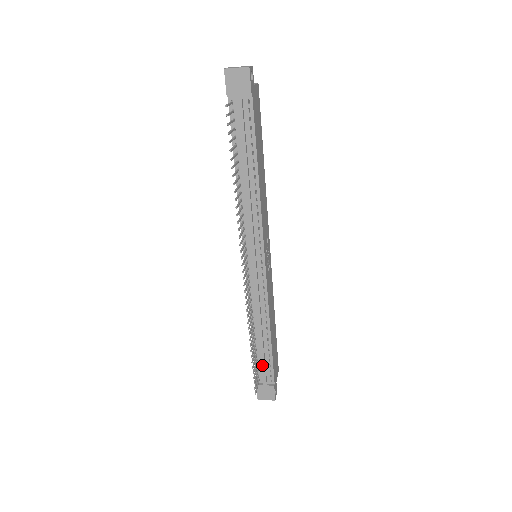
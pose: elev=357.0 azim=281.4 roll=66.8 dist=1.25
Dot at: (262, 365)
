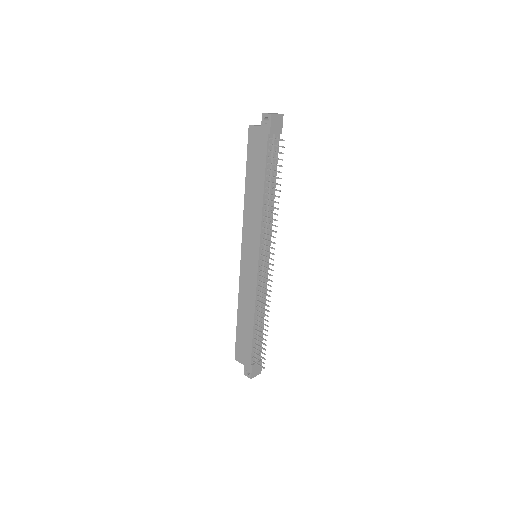
Dot at: occluded
